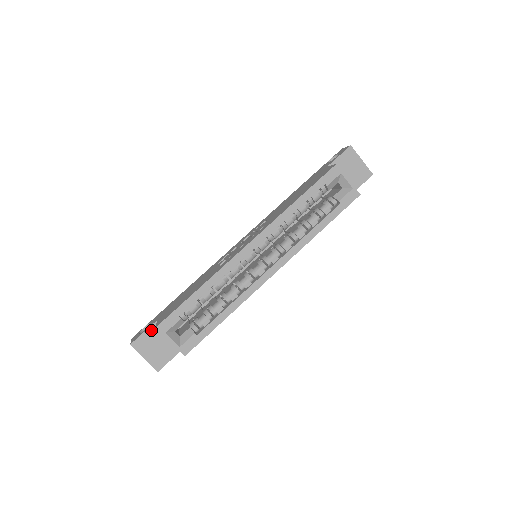
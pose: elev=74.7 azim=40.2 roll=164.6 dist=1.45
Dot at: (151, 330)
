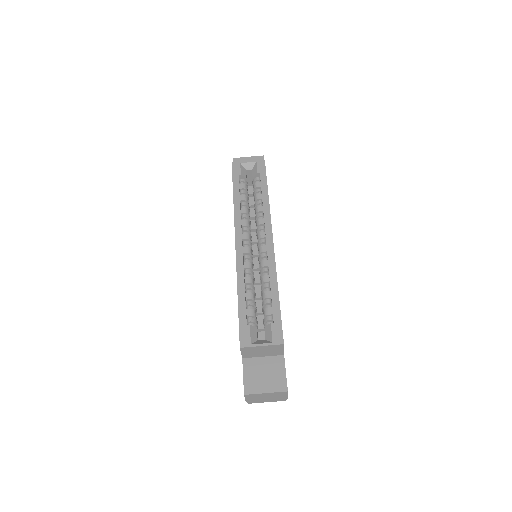
Dot at: (246, 369)
